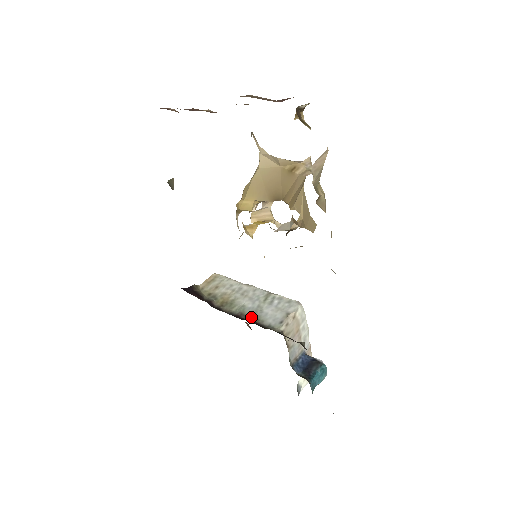
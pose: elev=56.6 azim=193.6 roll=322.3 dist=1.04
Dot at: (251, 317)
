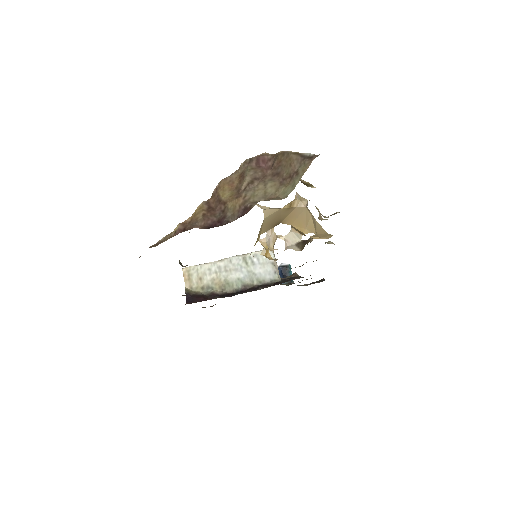
Dot at: (253, 283)
